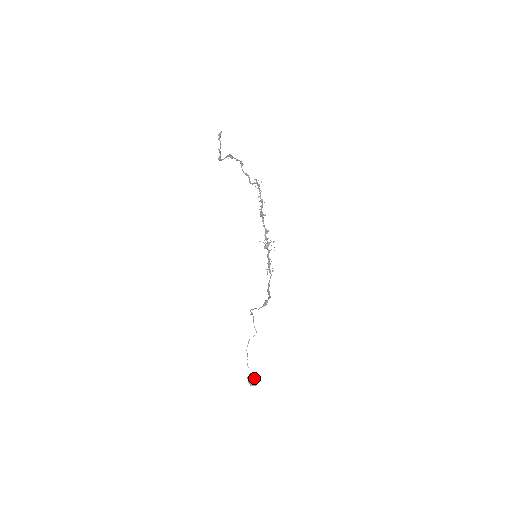
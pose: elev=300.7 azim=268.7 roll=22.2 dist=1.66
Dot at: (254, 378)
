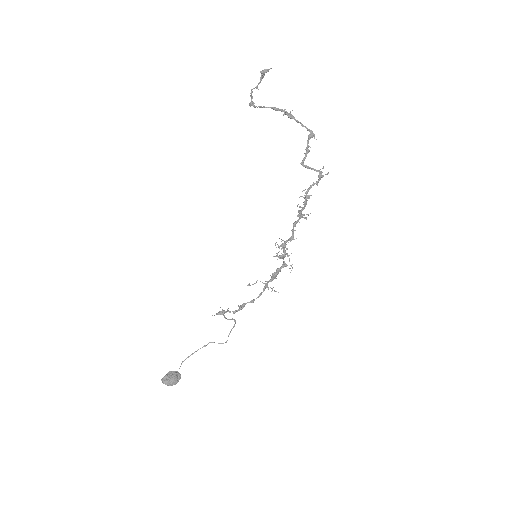
Dot at: (169, 377)
